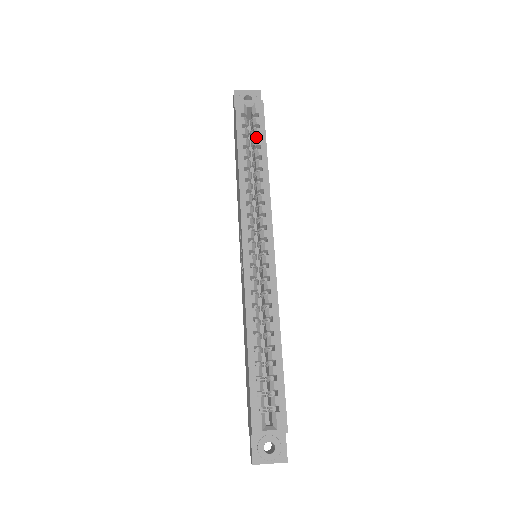
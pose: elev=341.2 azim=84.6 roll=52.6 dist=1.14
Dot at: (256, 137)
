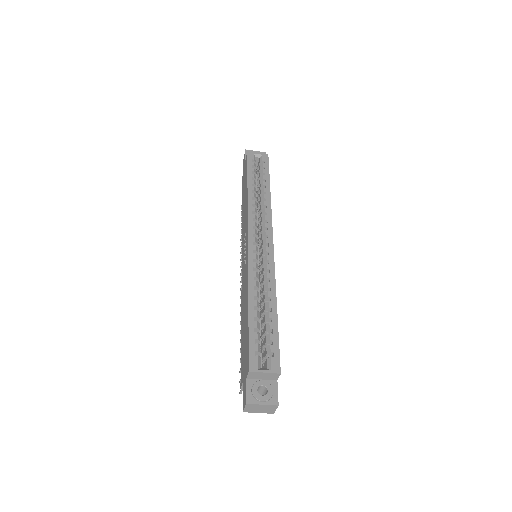
Dot at: (261, 176)
